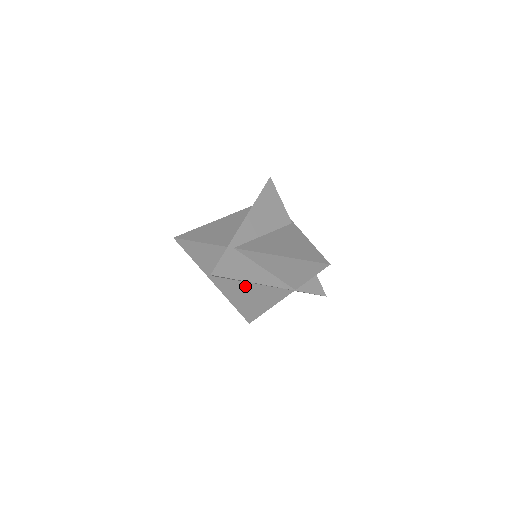
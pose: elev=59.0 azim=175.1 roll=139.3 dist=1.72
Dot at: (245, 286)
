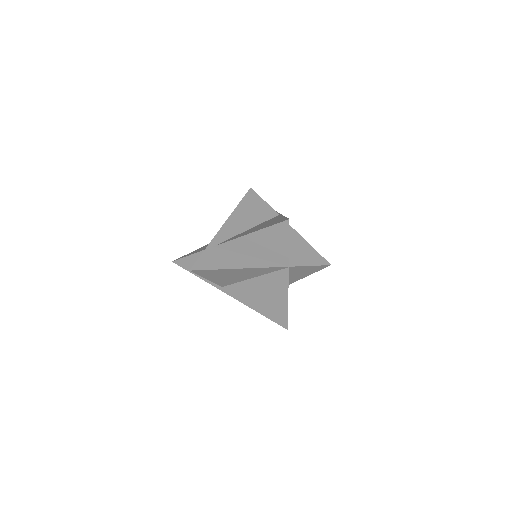
Dot at: (251, 285)
